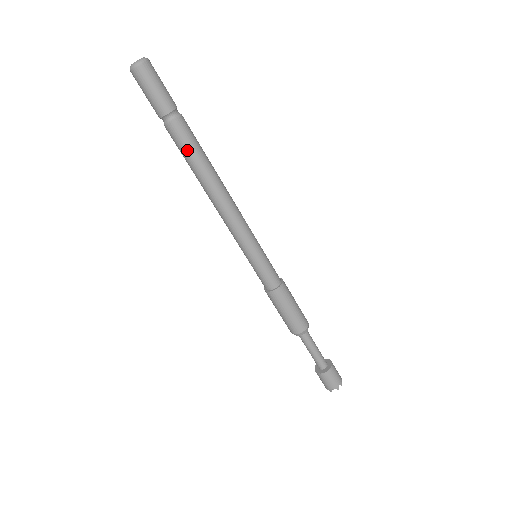
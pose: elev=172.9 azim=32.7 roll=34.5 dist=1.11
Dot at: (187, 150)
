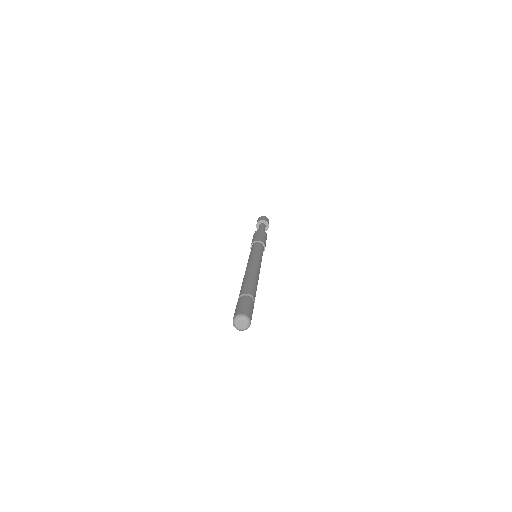
Dot at: occluded
